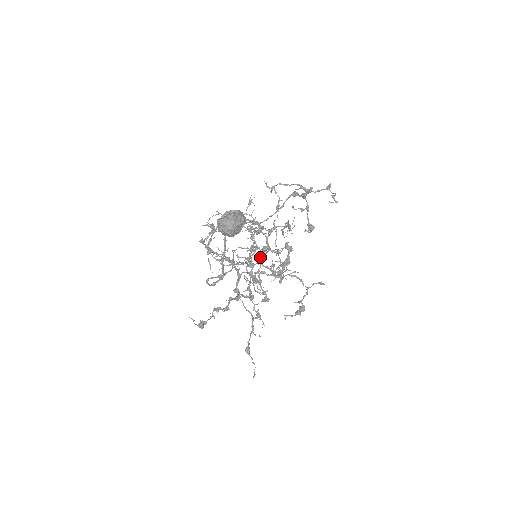
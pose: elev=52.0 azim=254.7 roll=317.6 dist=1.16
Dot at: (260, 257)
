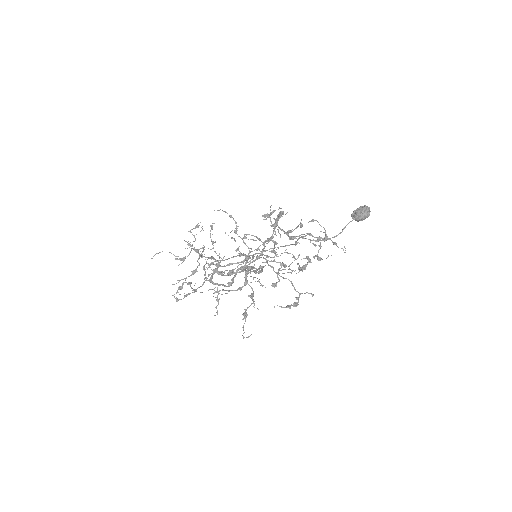
Dot at: occluded
